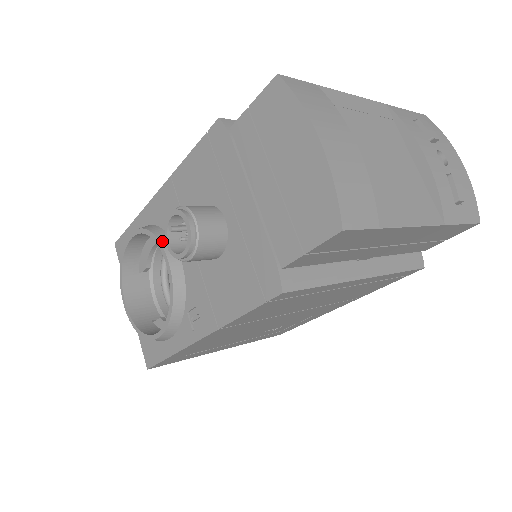
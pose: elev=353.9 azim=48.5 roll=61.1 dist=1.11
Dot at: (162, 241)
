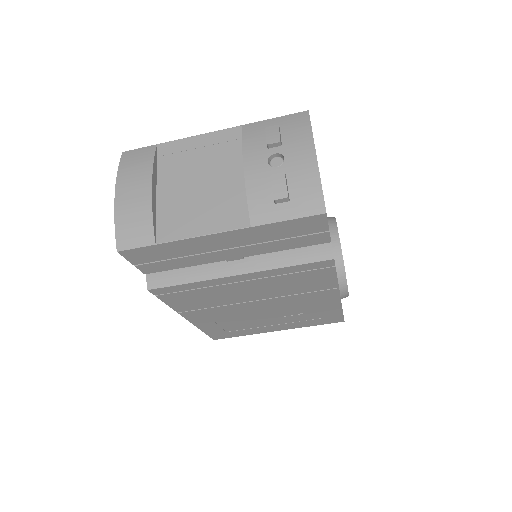
Dot at: occluded
